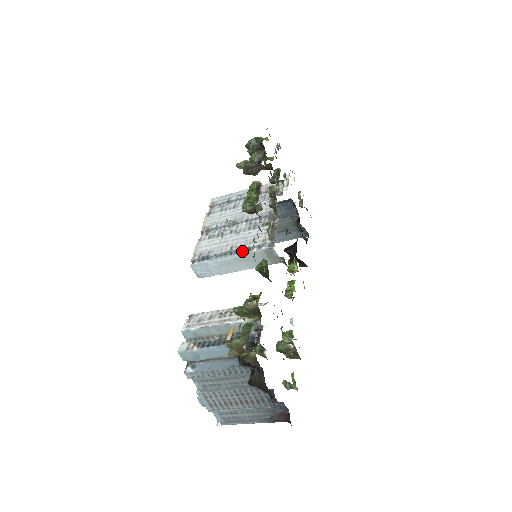
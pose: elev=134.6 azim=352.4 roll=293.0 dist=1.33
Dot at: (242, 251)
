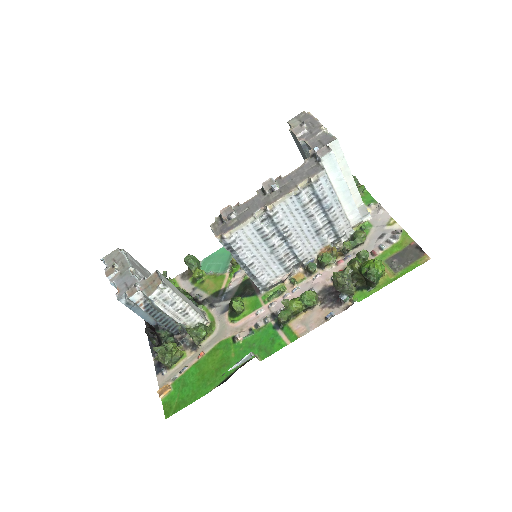
Dot at: (250, 275)
